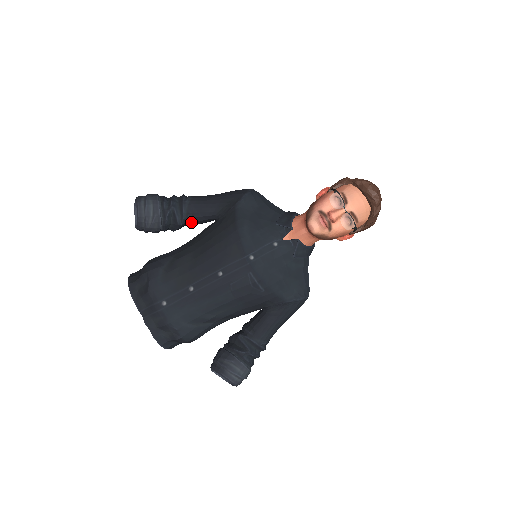
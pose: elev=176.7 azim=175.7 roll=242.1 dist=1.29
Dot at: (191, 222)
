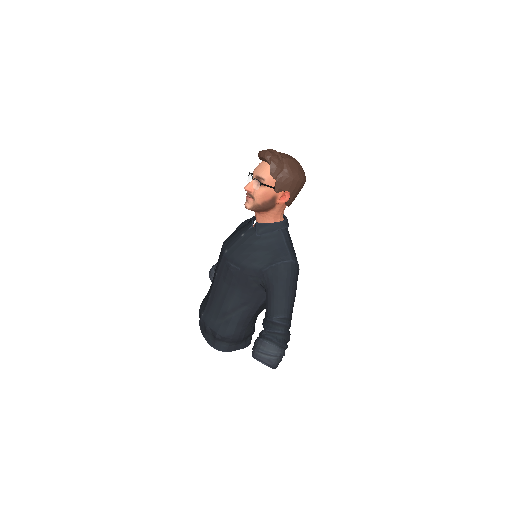
Dot at: occluded
